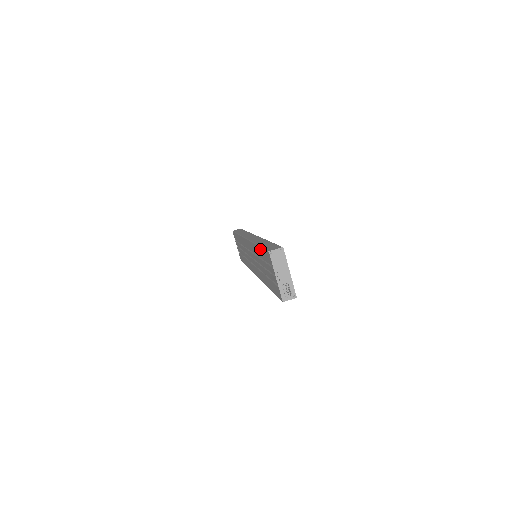
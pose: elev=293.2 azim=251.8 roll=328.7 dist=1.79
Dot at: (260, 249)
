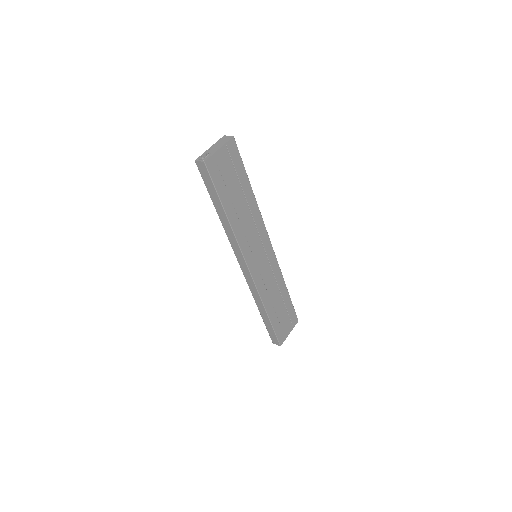
Dot at: occluded
